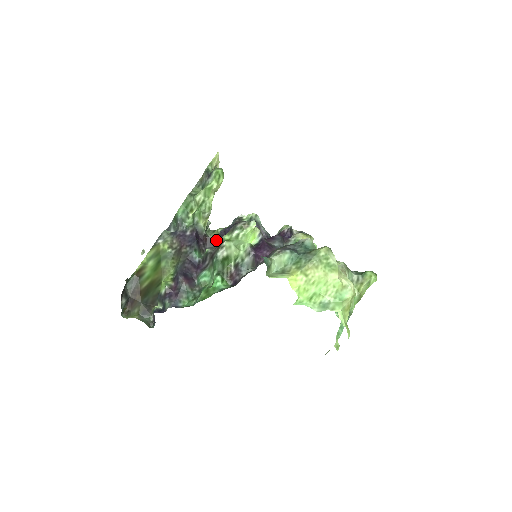
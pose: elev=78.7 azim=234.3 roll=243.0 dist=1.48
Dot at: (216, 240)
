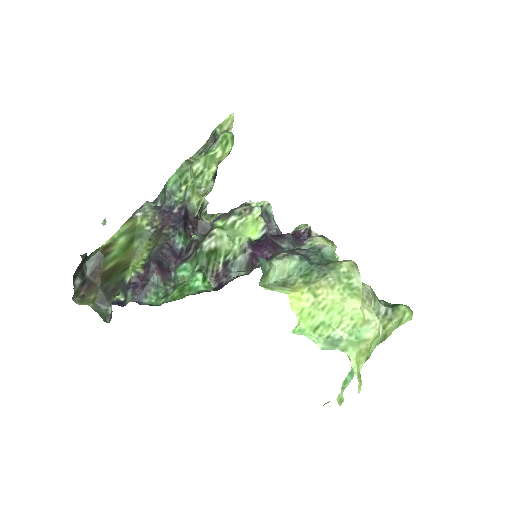
Dot at: (210, 226)
